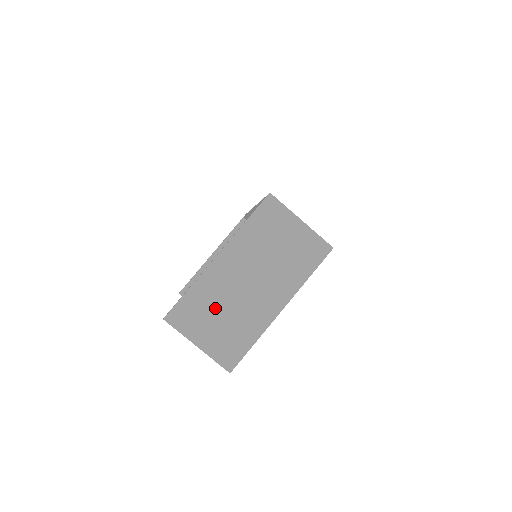
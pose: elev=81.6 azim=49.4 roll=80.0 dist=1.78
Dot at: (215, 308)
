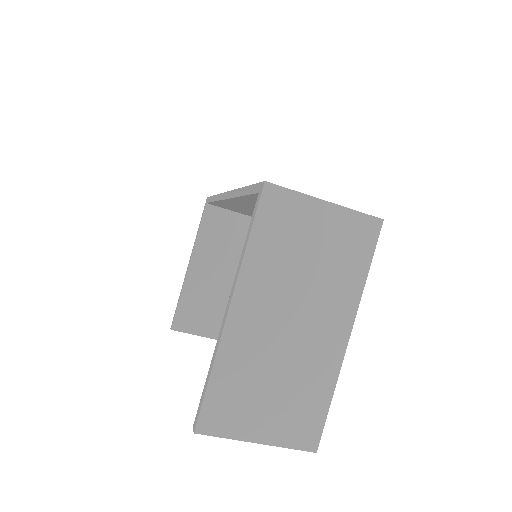
Dot at: (259, 381)
